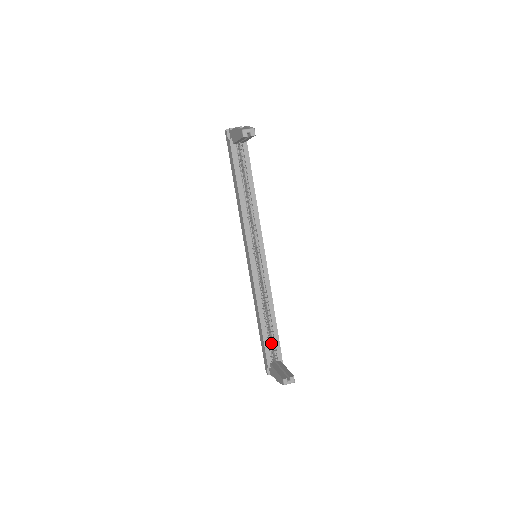
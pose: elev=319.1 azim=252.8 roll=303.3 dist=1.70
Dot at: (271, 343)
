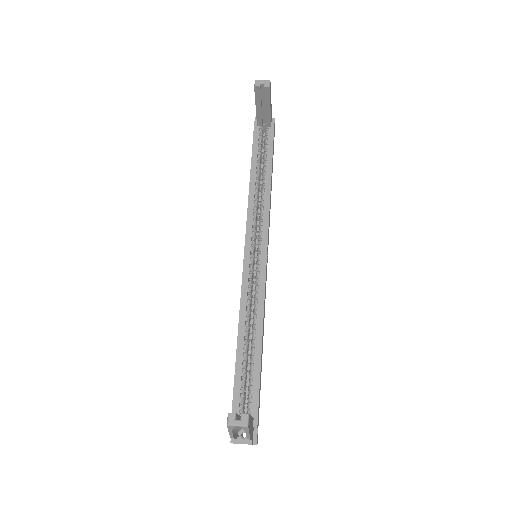
Dot at: (248, 388)
